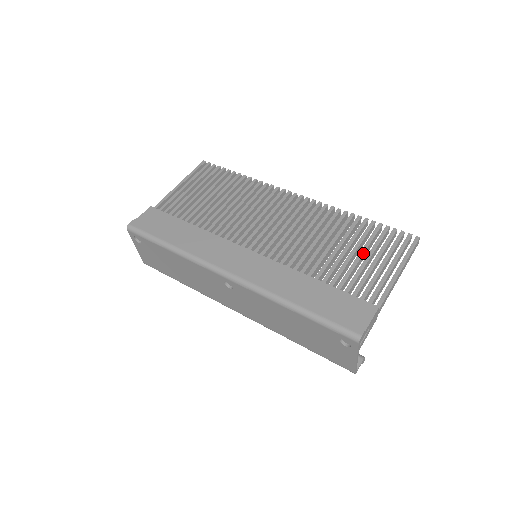
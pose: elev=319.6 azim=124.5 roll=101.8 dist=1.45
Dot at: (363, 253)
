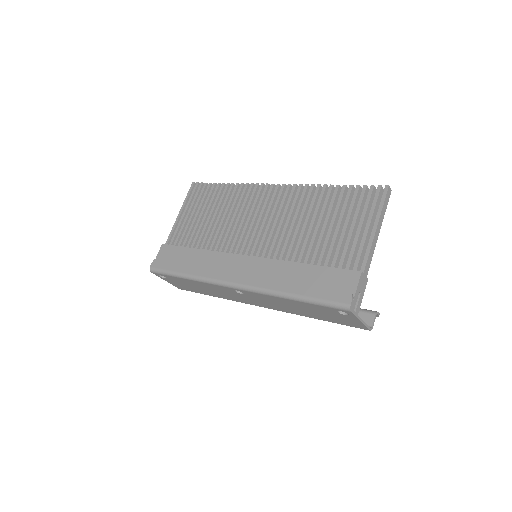
Dot at: (340, 222)
